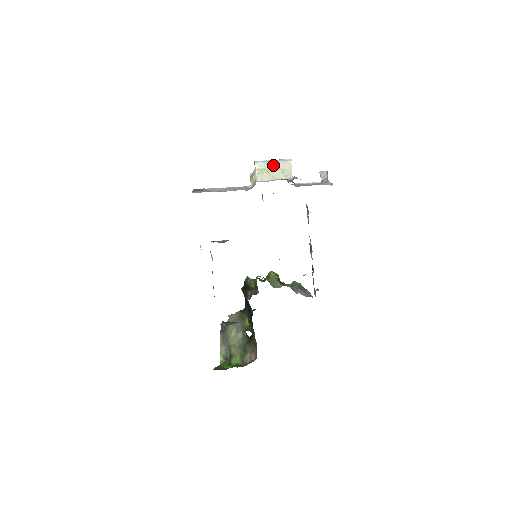
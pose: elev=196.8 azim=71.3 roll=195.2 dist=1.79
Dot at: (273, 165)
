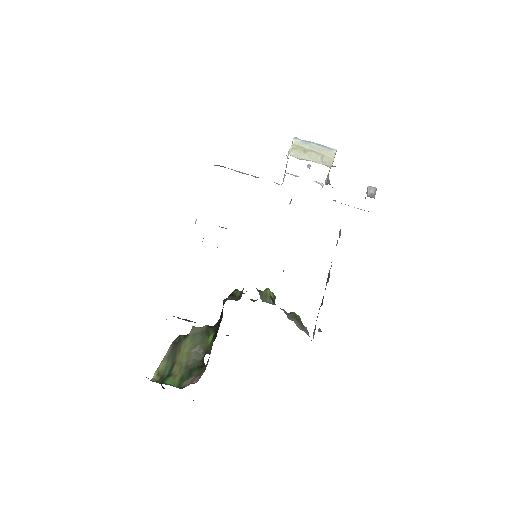
Dot at: (313, 147)
